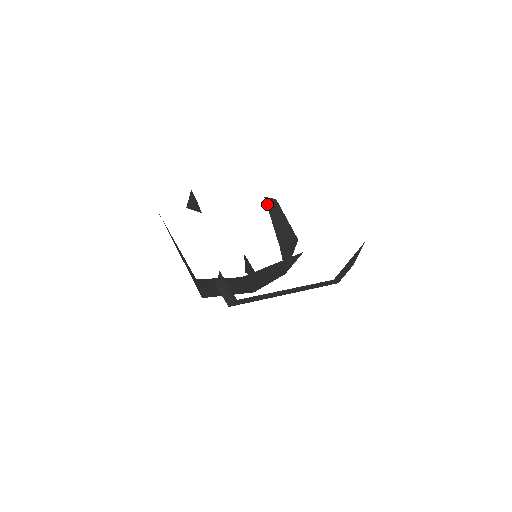
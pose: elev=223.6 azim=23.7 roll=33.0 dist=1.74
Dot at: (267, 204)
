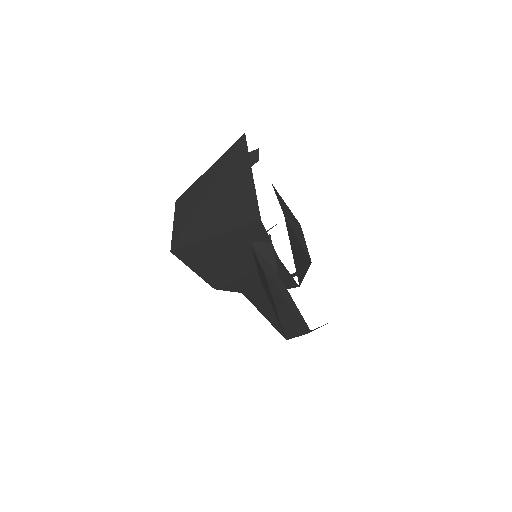
Dot at: (289, 222)
